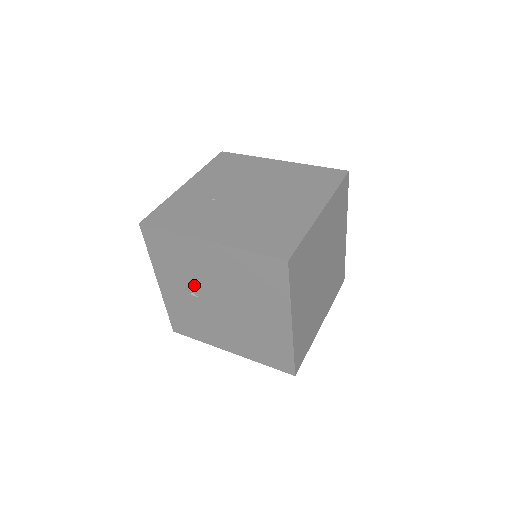
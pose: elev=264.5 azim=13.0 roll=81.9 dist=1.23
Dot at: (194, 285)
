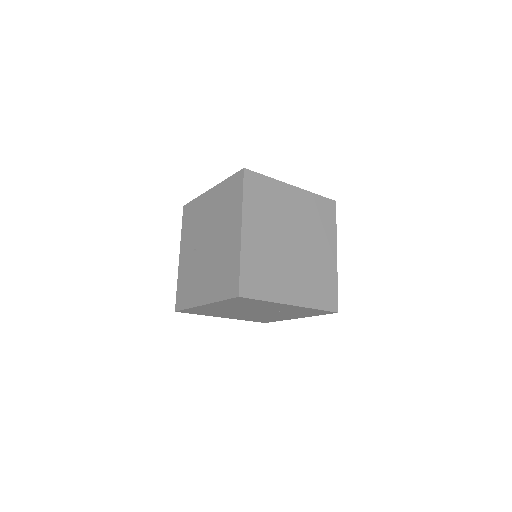
Dot at: (197, 239)
